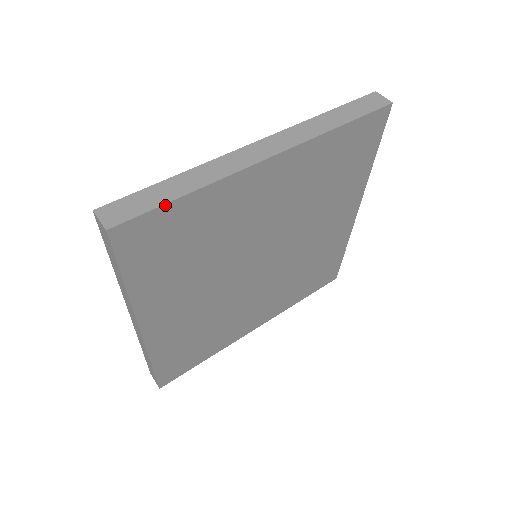
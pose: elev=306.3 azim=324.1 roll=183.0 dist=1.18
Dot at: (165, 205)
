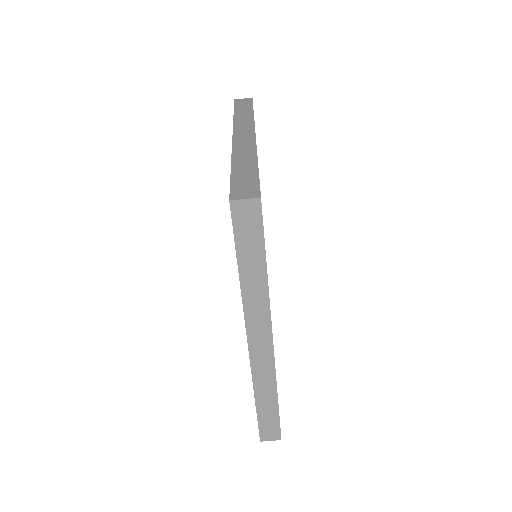
Dot at: occluded
